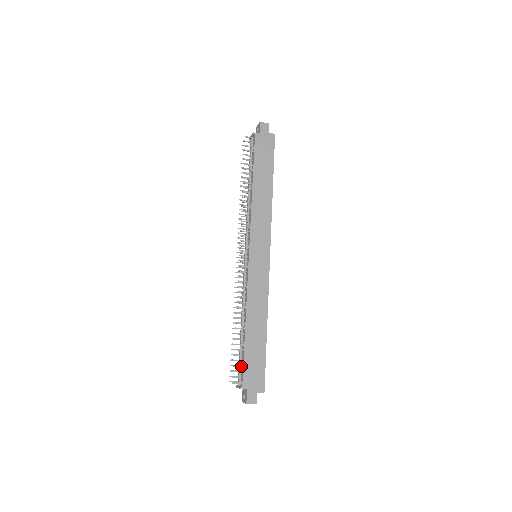
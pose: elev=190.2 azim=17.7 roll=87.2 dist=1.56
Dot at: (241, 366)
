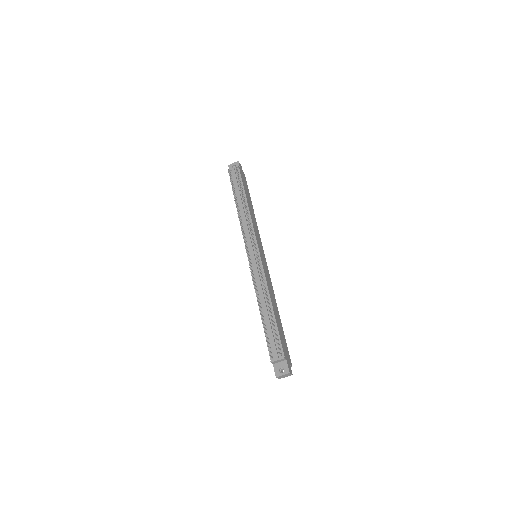
Dot at: (278, 339)
